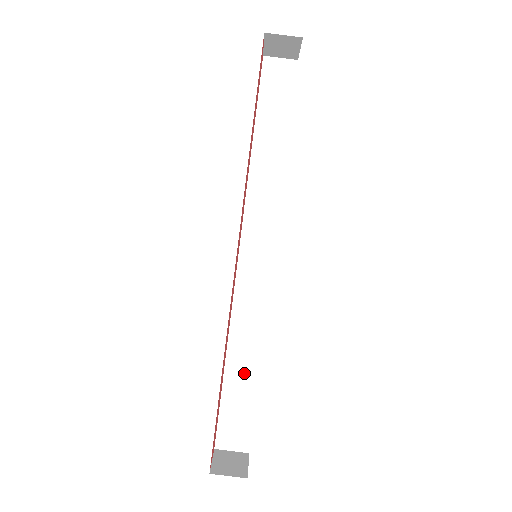
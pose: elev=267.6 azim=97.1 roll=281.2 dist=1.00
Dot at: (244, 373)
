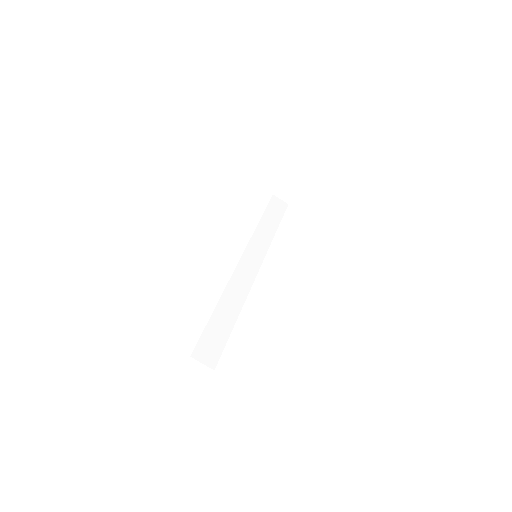
Dot at: (226, 319)
